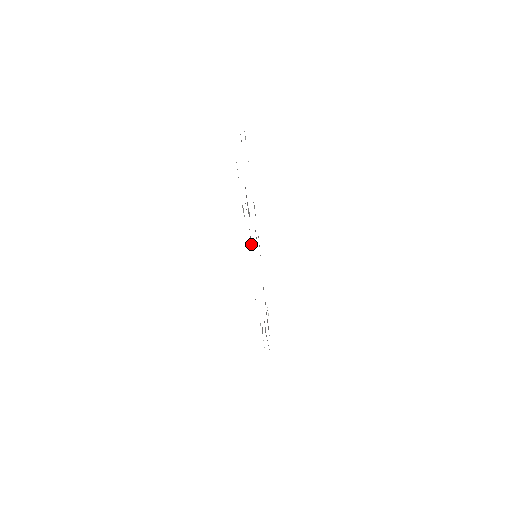
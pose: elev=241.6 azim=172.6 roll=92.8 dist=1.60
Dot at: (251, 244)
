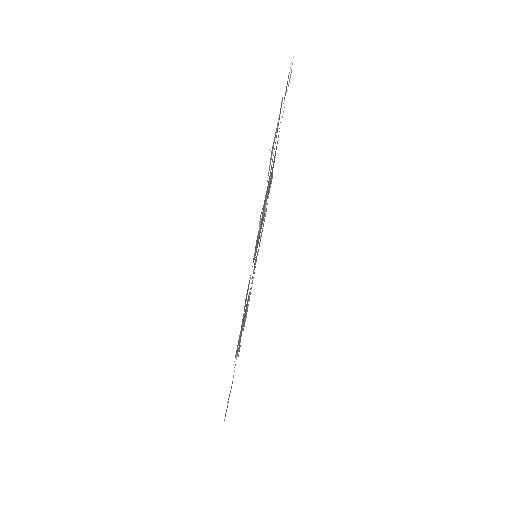
Dot at: (255, 253)
